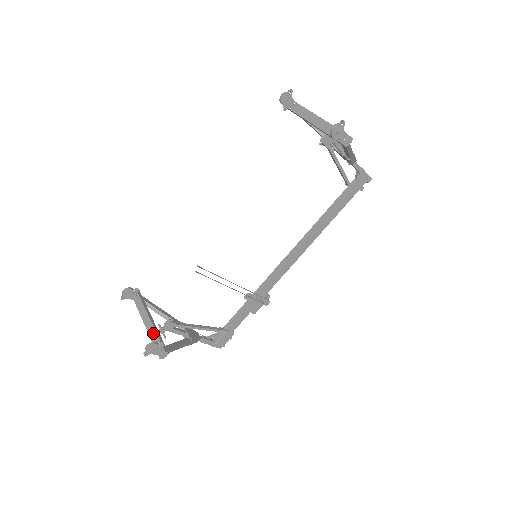
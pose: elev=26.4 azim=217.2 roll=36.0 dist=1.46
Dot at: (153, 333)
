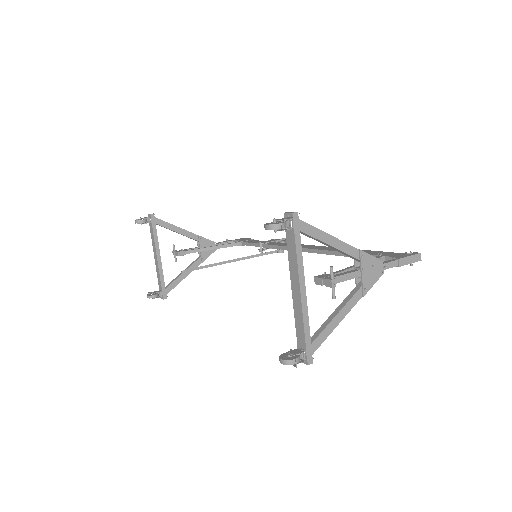
Dot at: (158, 274)
